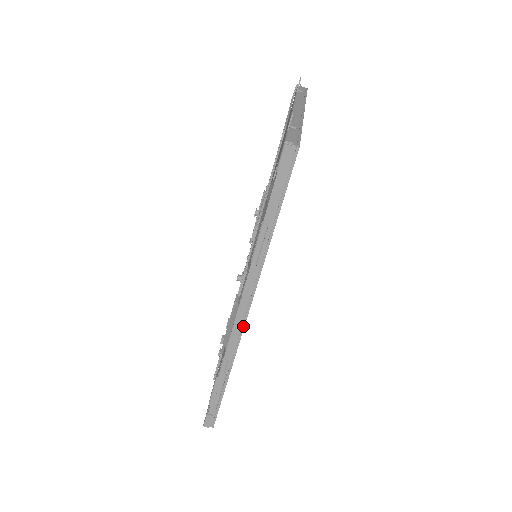
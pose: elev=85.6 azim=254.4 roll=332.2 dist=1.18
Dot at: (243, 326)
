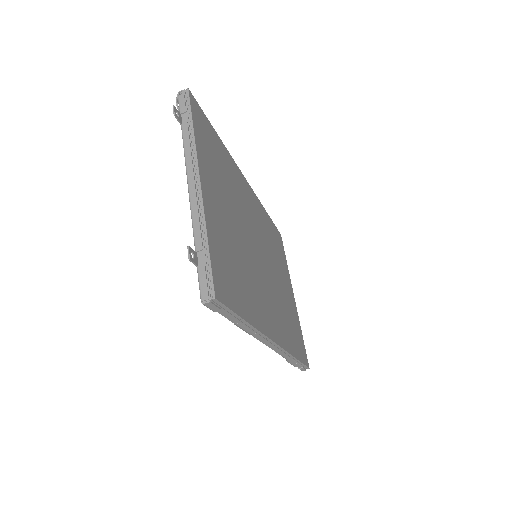
Dot at: (278, 347)
